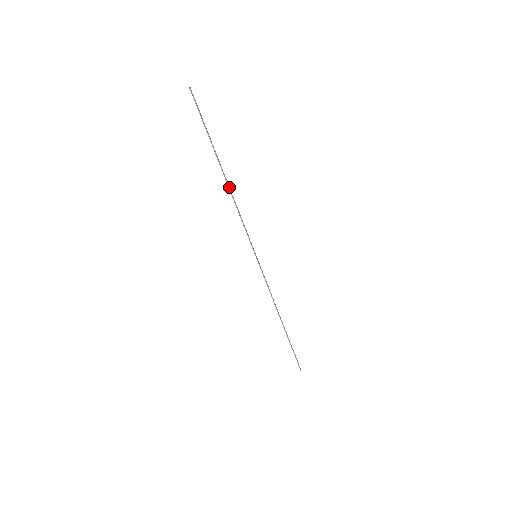
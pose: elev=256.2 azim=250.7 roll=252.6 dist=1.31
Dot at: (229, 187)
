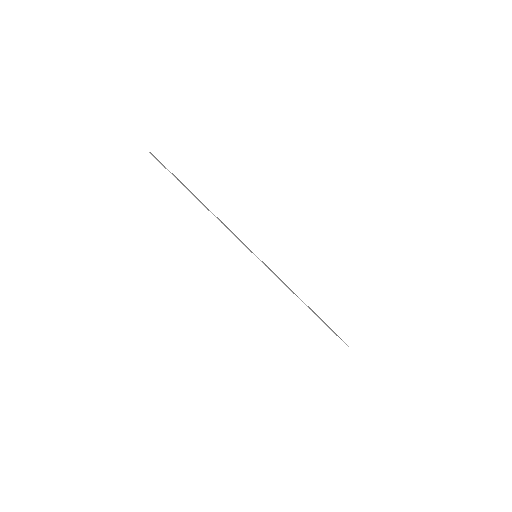
Dot at: (209, 210)
